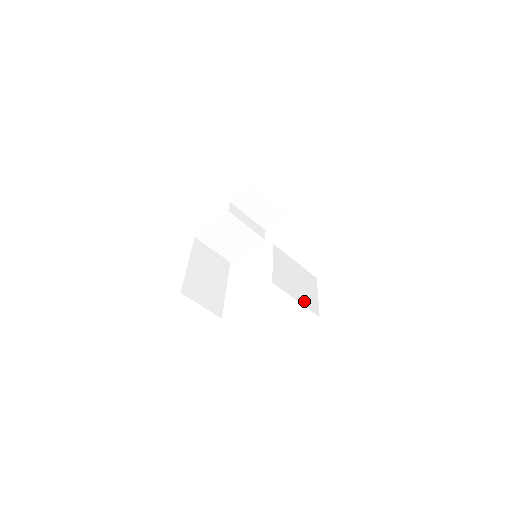
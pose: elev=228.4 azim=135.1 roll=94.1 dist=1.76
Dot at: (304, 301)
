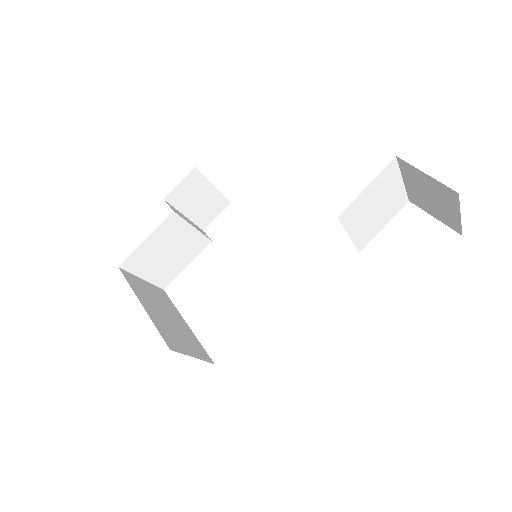
Dot at: occluded
